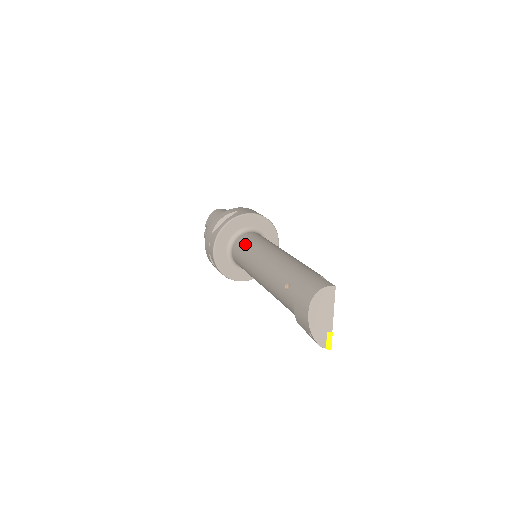
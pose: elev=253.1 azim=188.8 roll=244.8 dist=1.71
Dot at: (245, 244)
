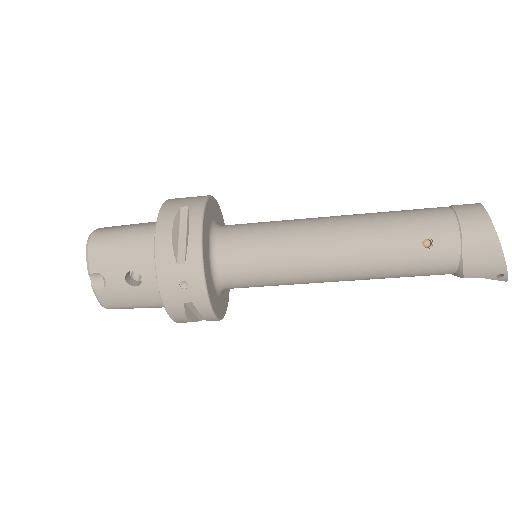
Dot at: (254, 244)
